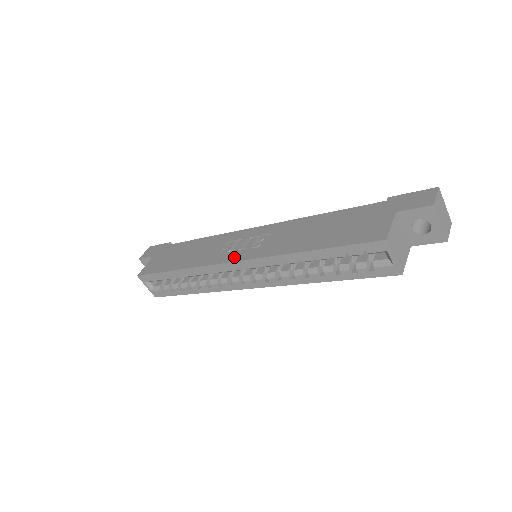
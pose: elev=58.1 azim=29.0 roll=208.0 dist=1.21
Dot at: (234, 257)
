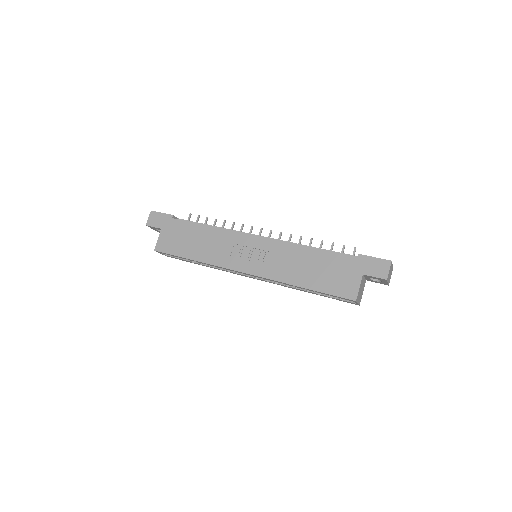
Dot at: (244, 268)
